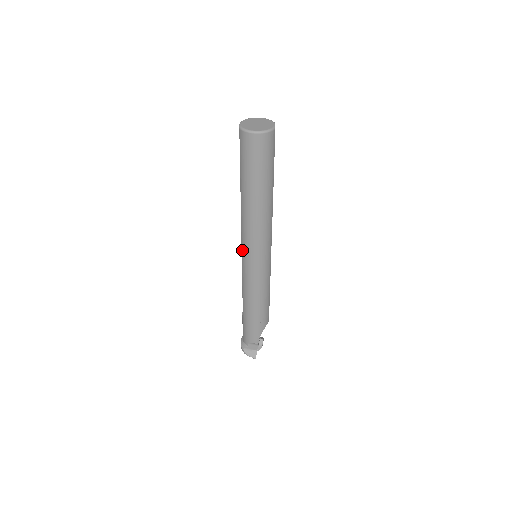
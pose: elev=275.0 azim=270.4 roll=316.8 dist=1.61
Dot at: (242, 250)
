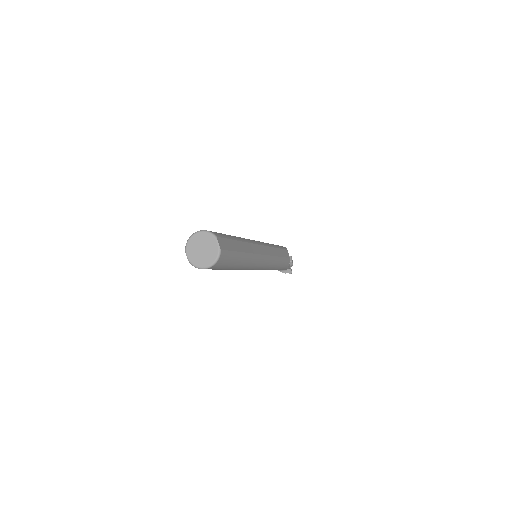
Dot at: occluded
